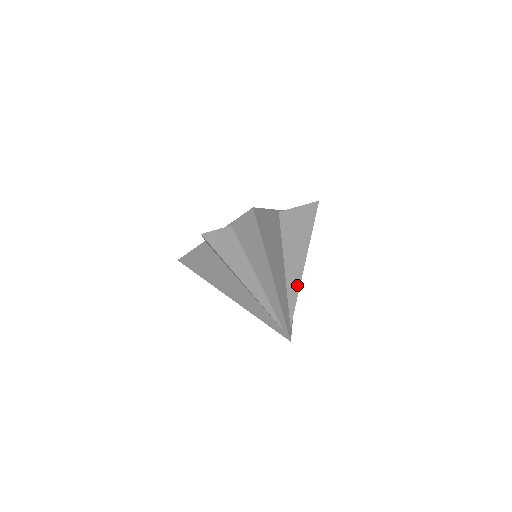
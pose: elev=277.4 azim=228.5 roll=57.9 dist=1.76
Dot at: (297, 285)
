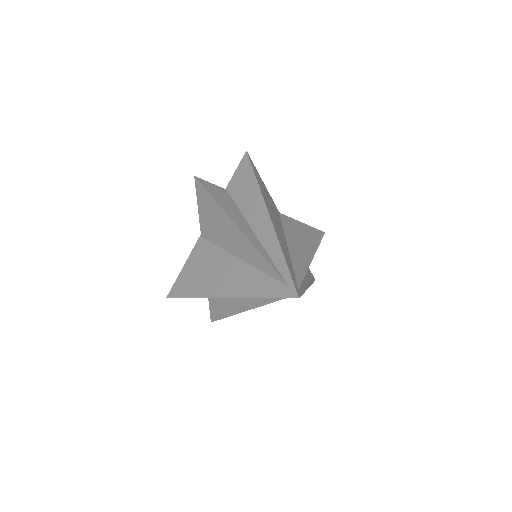
Dot at: (305, 265)
